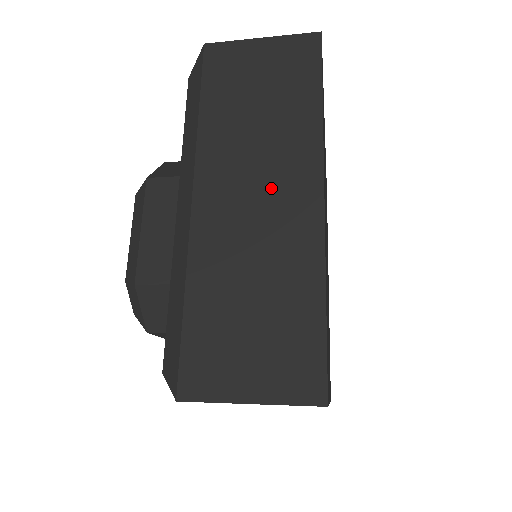
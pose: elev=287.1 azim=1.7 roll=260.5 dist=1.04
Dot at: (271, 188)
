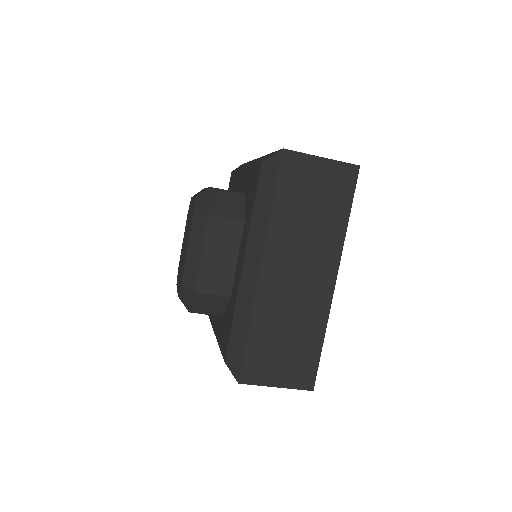
Dot at: (308, 271)
